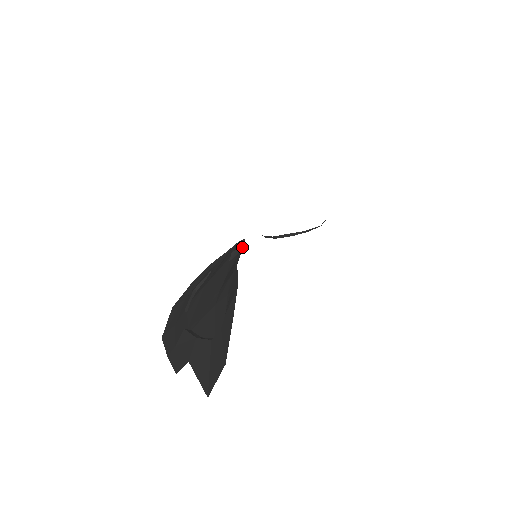
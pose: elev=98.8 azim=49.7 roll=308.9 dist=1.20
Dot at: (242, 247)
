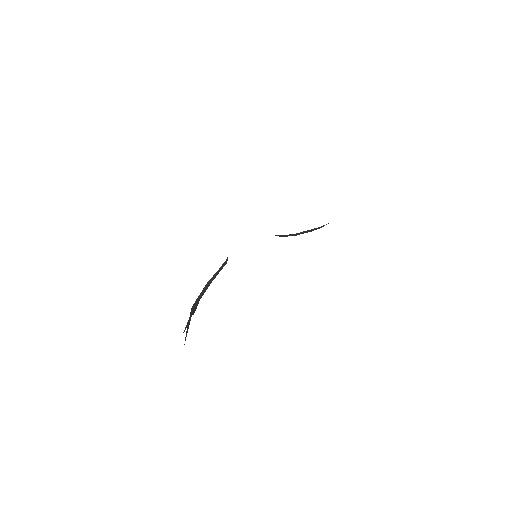
Dot at: occluded
